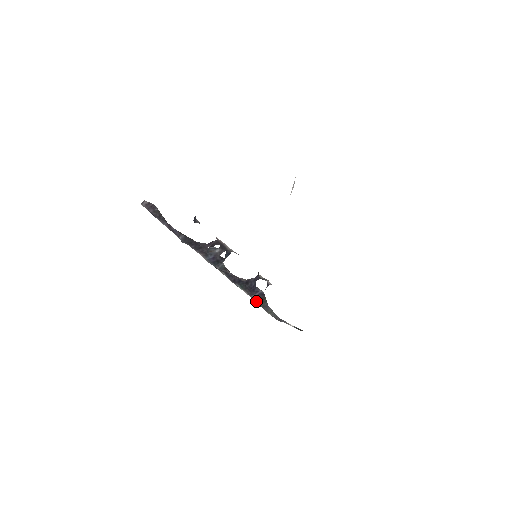
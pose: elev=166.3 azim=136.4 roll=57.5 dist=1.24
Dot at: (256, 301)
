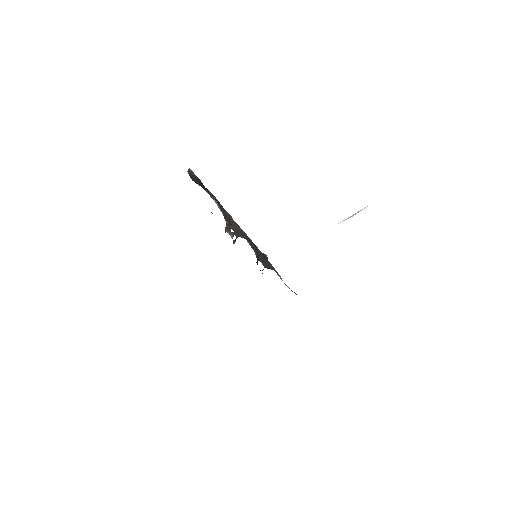
Dot at: occluded
